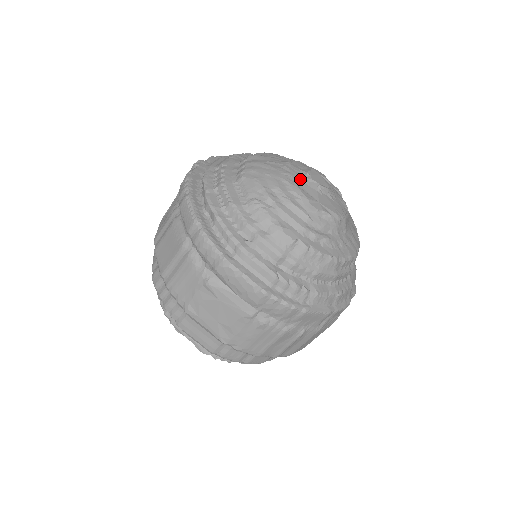
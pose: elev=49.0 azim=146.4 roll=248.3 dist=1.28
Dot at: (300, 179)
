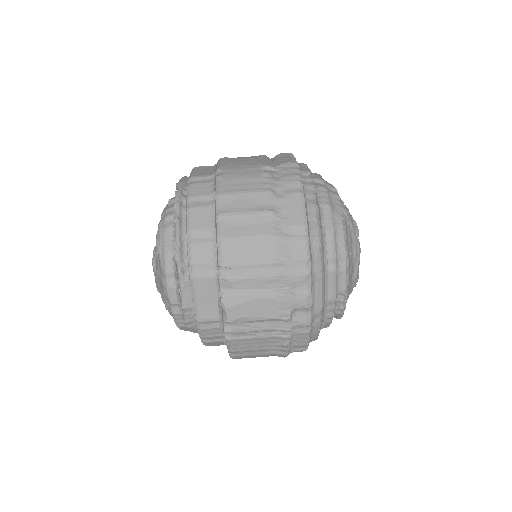
Dot at: occluded
